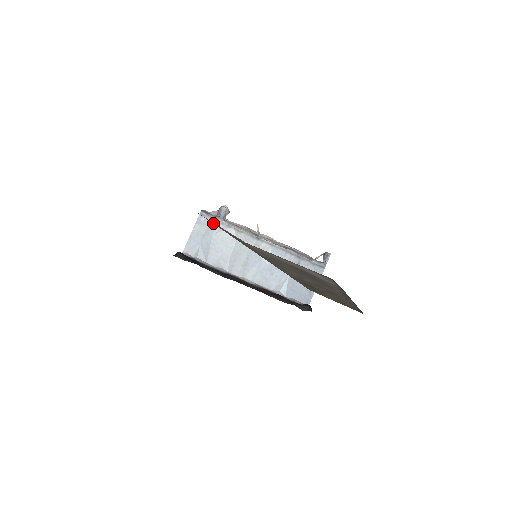
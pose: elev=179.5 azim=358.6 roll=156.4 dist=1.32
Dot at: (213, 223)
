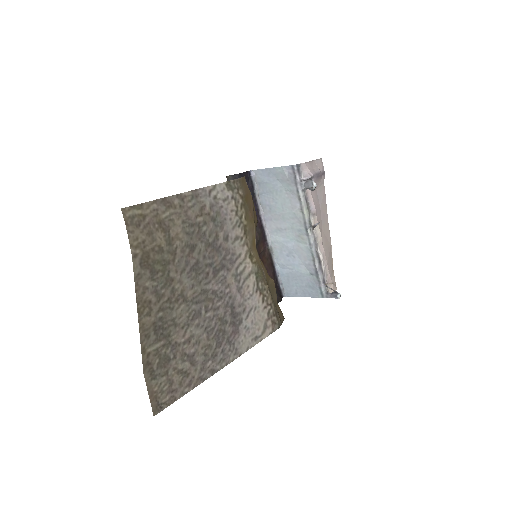
Dot at: (198, 241)
